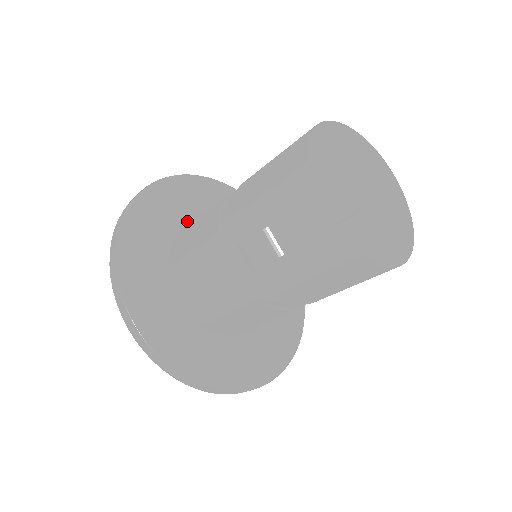
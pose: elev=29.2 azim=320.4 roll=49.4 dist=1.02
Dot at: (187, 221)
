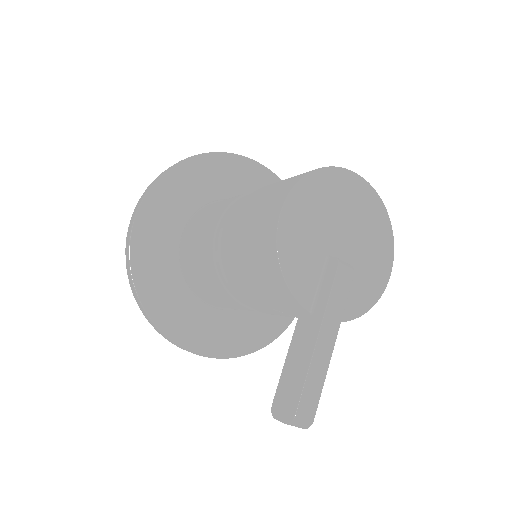
Dot at: (178, 236)
